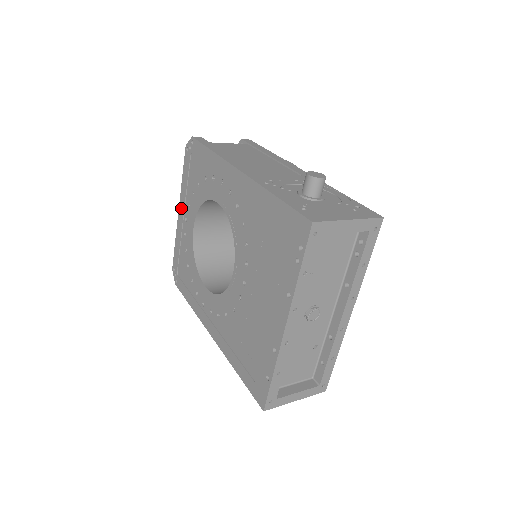
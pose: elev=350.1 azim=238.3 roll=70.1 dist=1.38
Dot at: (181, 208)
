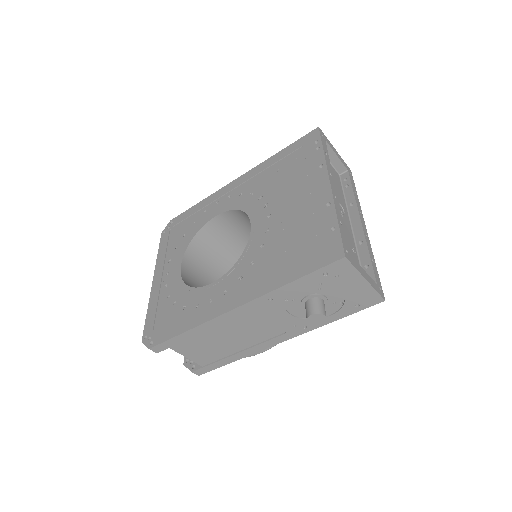
Dot at: (158, 274)
